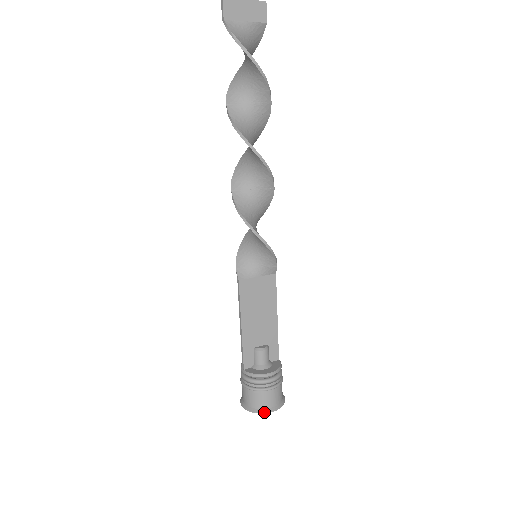
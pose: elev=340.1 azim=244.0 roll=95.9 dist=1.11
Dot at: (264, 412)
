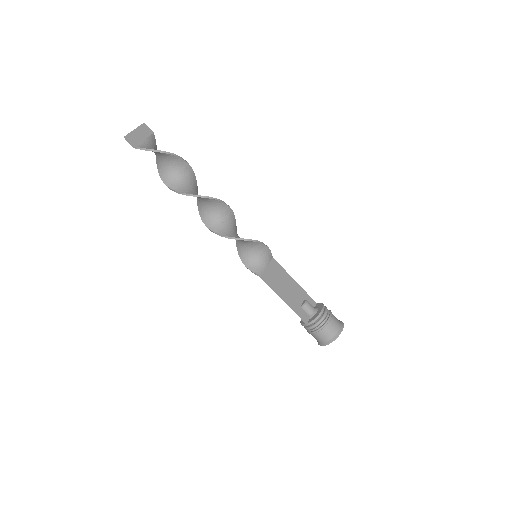
Dot at: (339, 334)
